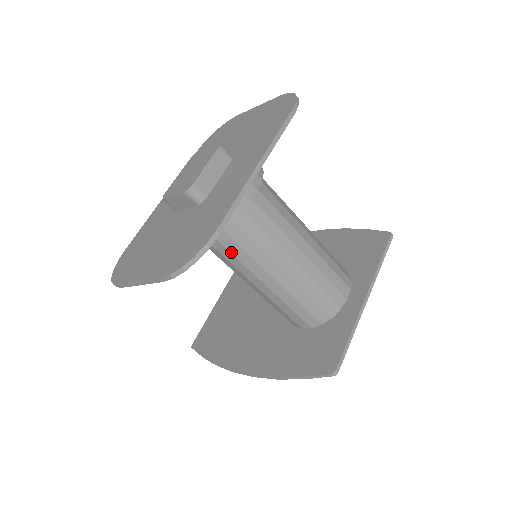
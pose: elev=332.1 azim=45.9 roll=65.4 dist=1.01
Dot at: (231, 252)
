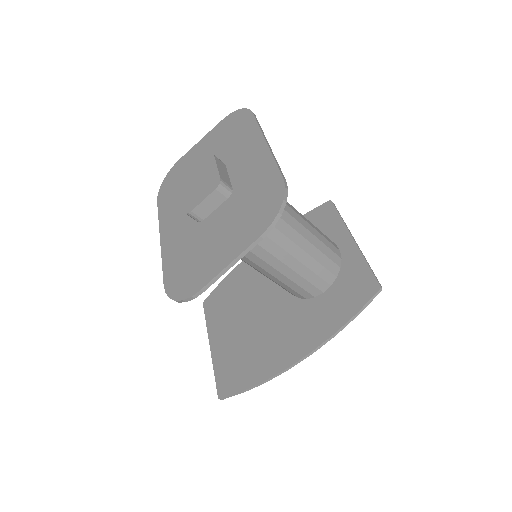
Dot at: occluded
